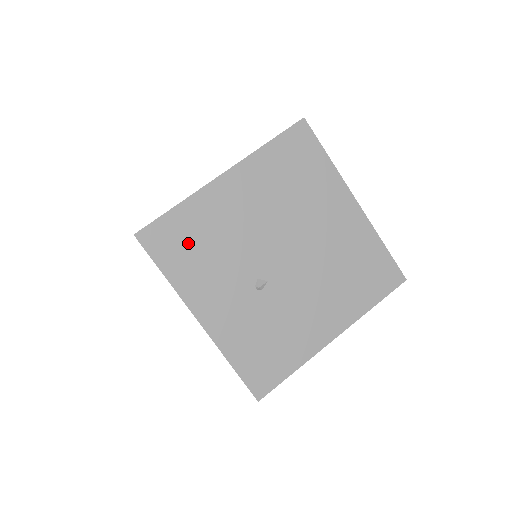
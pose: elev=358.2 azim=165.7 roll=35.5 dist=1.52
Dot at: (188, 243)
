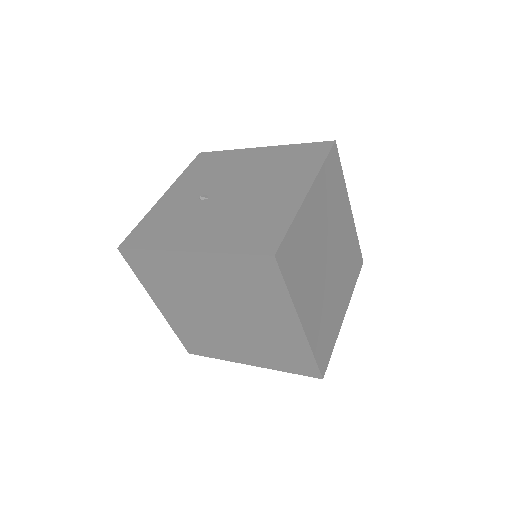
Dot at: (209, 165)
